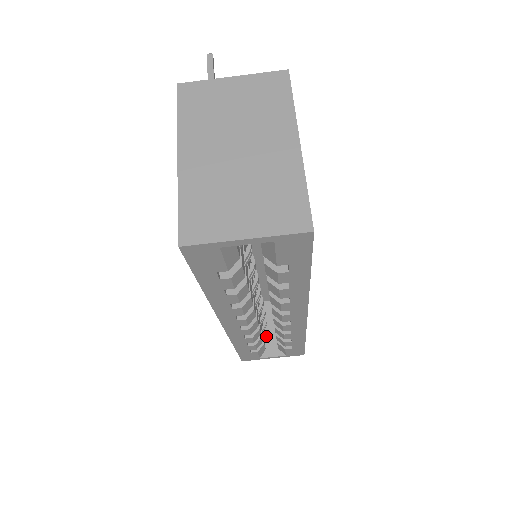
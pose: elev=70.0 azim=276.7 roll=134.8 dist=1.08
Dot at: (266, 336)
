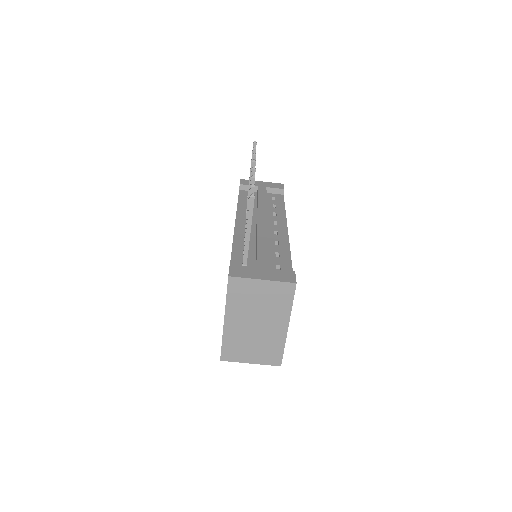
Dot at: occluded
